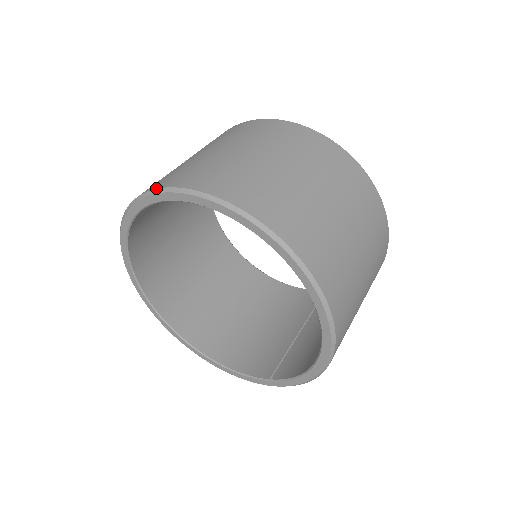
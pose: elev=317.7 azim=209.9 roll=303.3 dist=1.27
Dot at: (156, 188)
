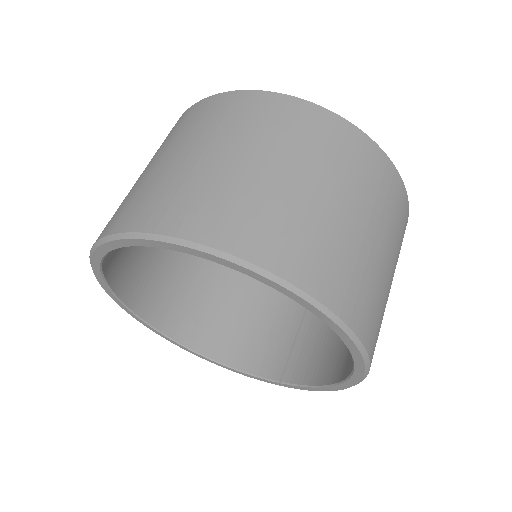
Dot at: (142, 231)
